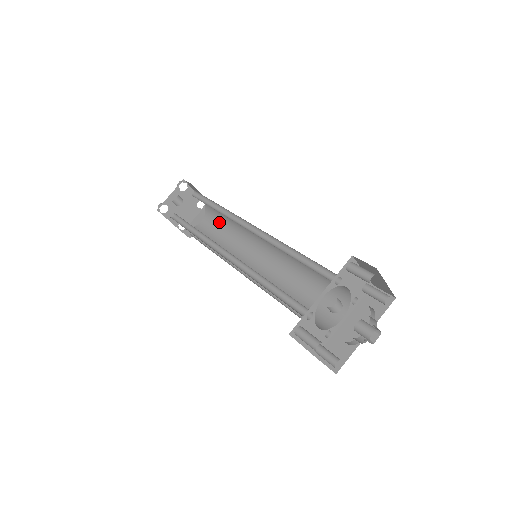
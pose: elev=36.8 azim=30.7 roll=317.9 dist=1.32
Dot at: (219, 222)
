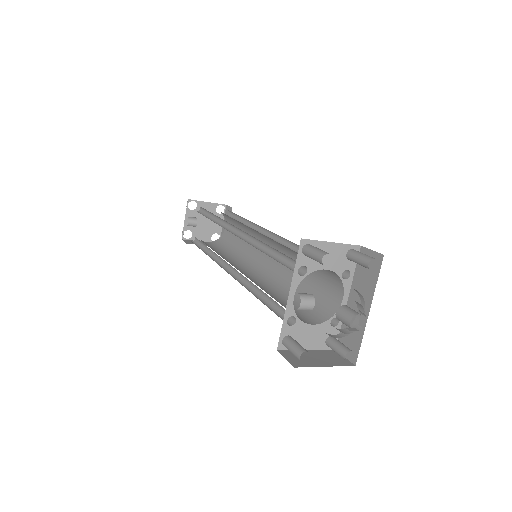
Dot at: (234, 223)
